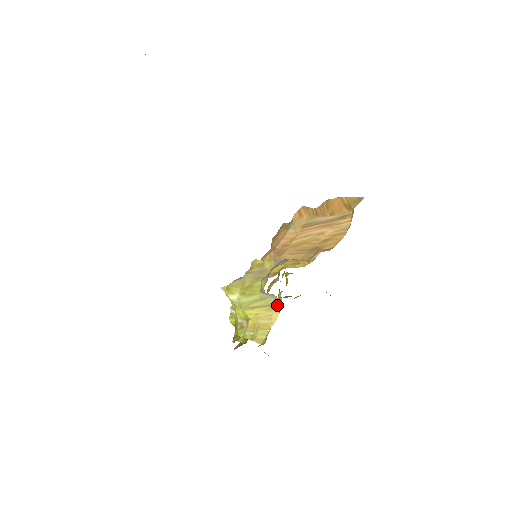
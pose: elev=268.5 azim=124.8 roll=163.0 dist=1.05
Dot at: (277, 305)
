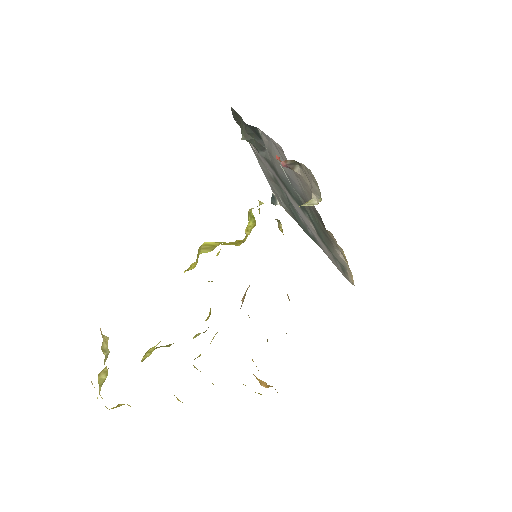
Dot at: (318, 202)
